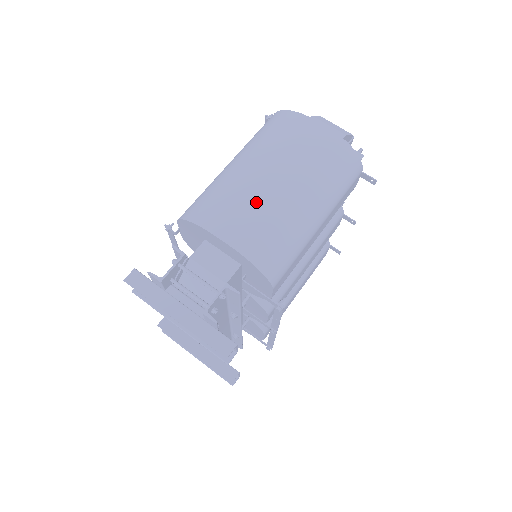
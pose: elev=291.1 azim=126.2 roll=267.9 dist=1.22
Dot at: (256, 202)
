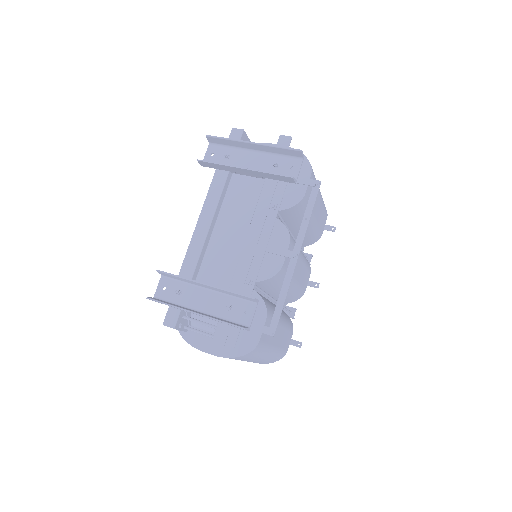
Dot at: occluded
